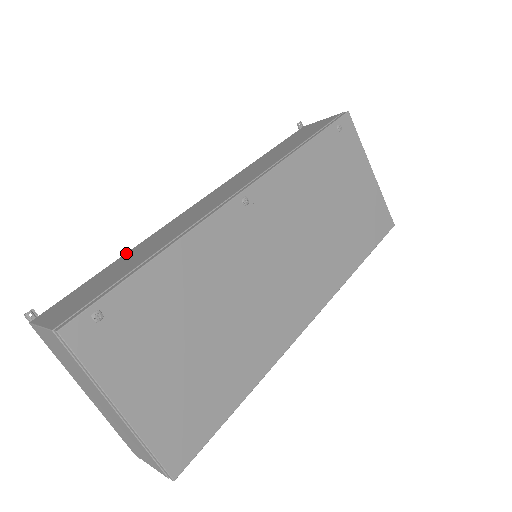
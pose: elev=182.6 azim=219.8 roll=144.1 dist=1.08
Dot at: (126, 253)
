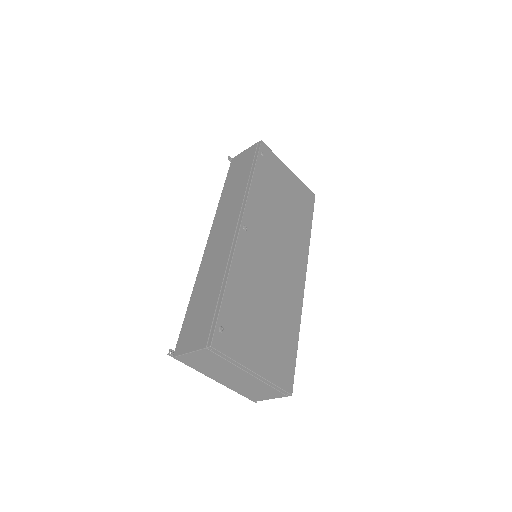
Dot at: (192, 292)
